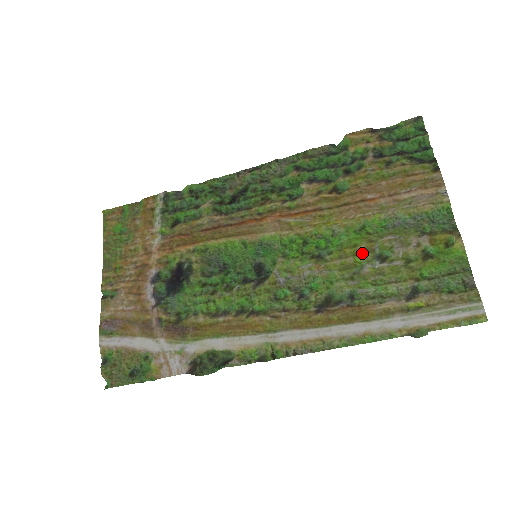
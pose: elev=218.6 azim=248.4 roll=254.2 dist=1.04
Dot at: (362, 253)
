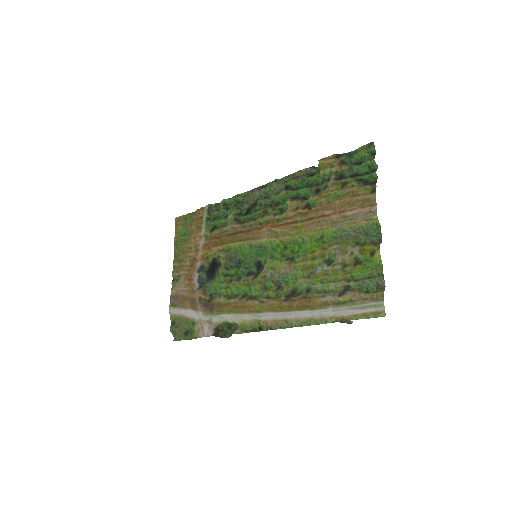
Dot at: (317, 258)
